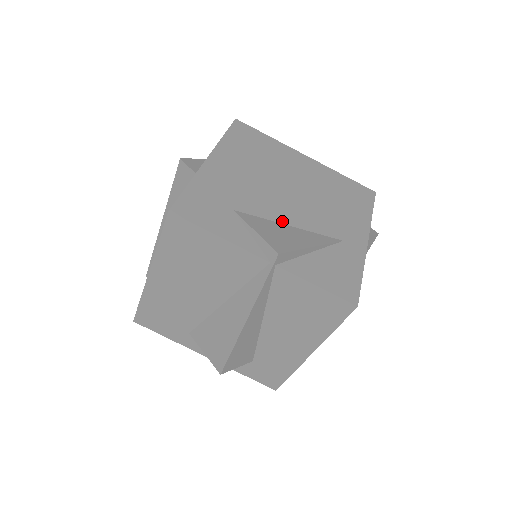
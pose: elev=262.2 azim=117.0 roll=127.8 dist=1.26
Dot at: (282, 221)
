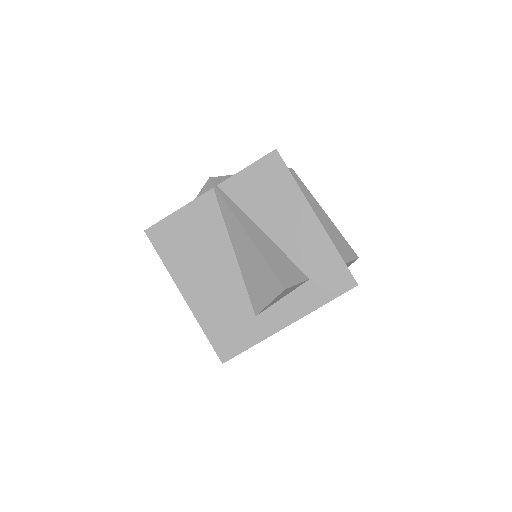
Dot at: occluded
